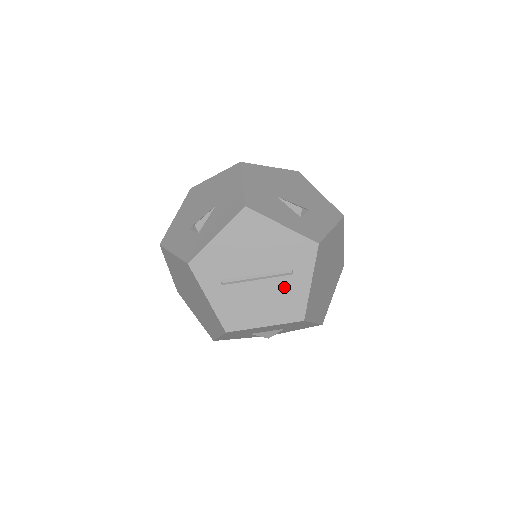
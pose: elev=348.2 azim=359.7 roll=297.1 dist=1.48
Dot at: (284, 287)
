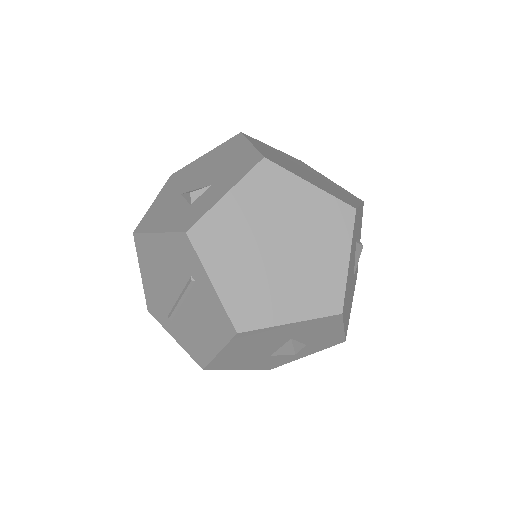
Dot at: (200, 300)
